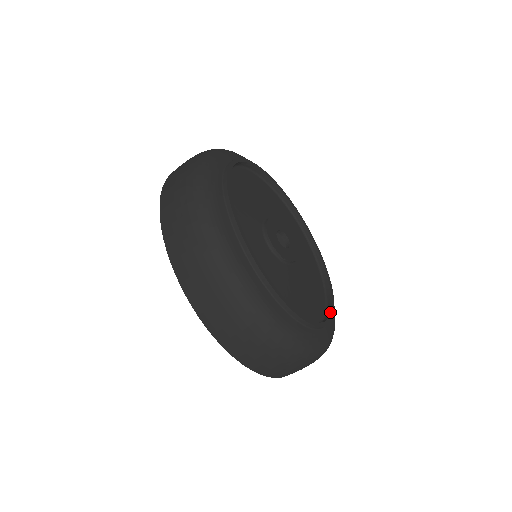
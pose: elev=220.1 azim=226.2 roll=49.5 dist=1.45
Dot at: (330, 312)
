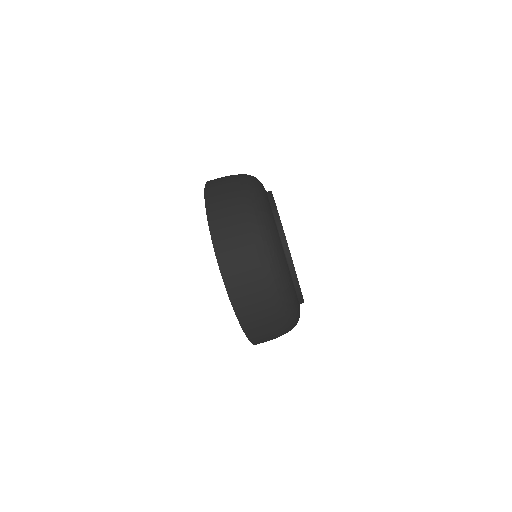
Dot at: (293, 265)
